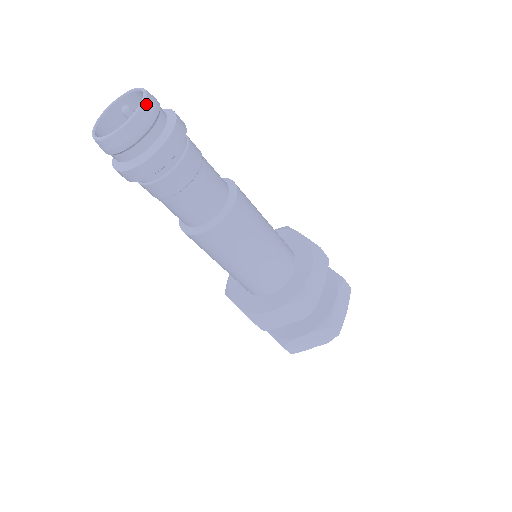
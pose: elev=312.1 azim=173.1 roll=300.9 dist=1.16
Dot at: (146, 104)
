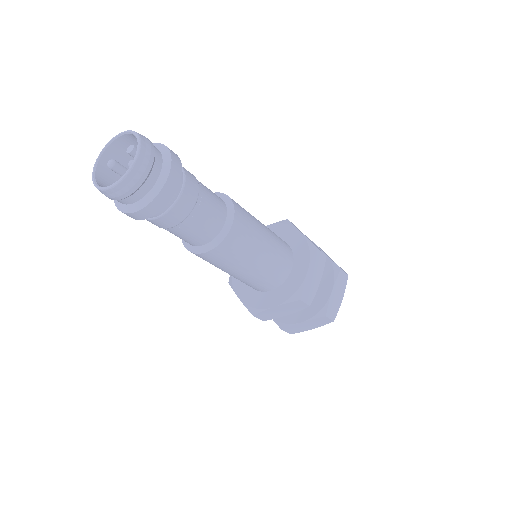
Dot at: (138, 133)
